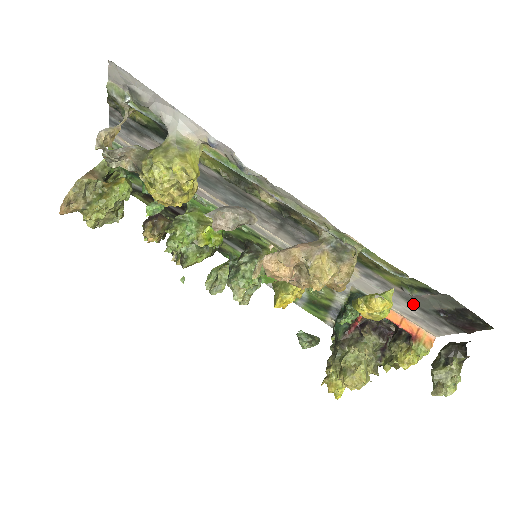
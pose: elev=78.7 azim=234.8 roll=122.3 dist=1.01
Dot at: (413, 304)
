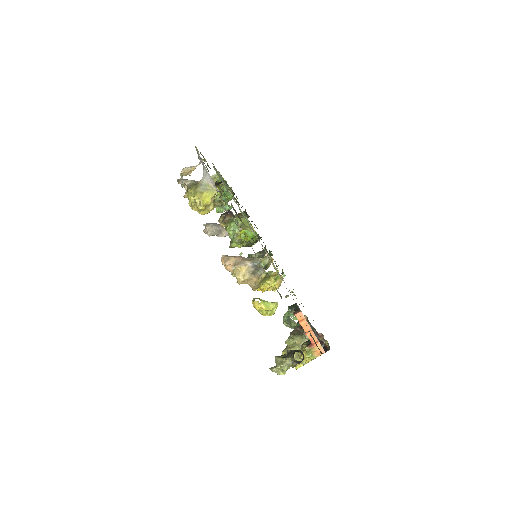
Dot at: occluded
